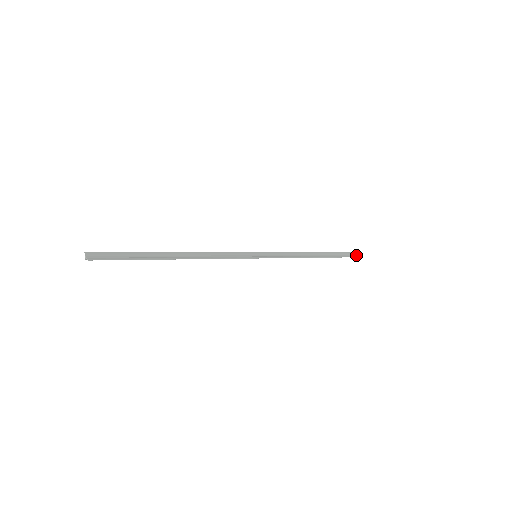
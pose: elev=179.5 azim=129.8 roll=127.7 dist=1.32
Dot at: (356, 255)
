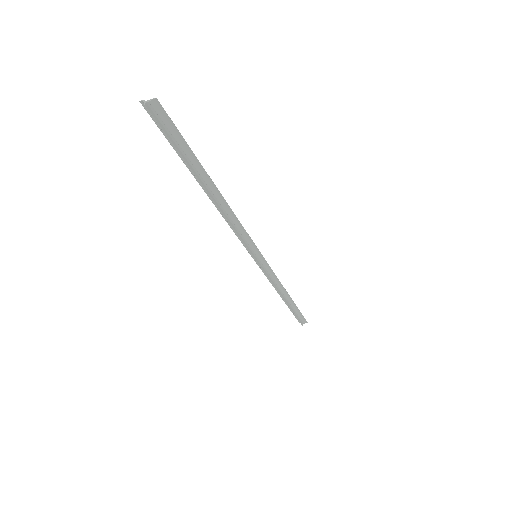
Dot at: (302, 321)
